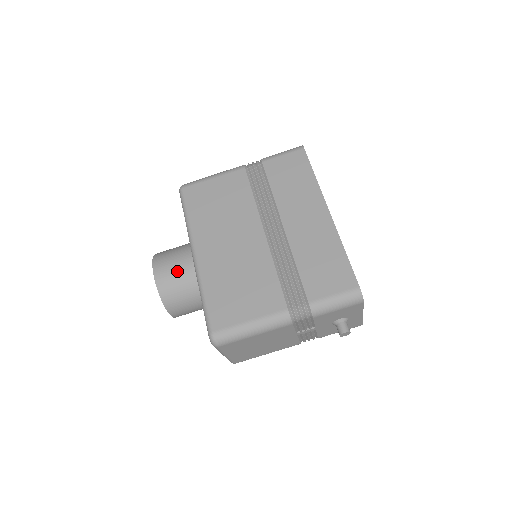
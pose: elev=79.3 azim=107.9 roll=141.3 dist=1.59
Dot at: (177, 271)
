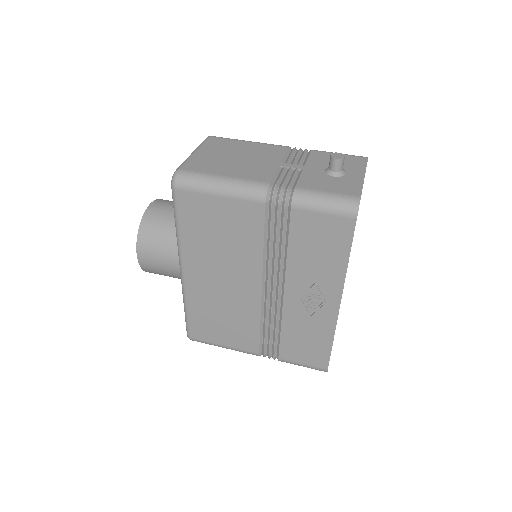
Dot at: occluded
